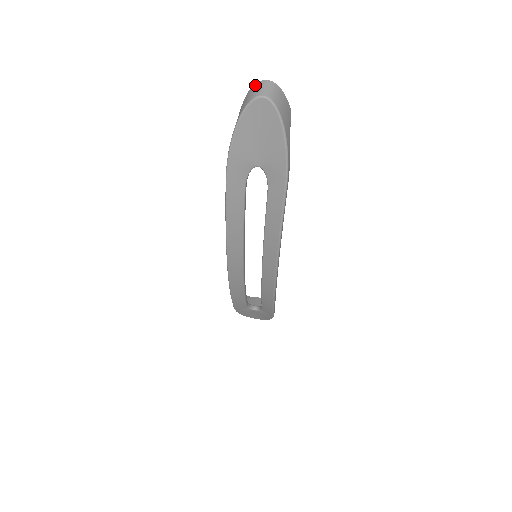
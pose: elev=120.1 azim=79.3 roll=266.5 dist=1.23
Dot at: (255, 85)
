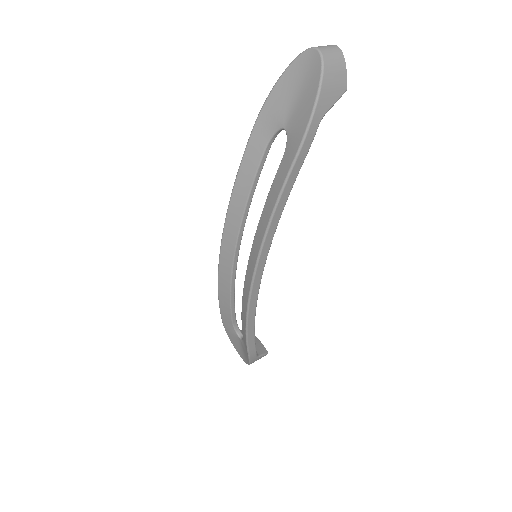
Dot at: occluded
